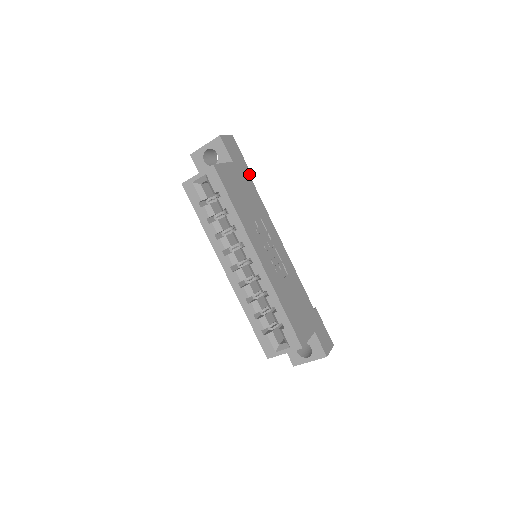
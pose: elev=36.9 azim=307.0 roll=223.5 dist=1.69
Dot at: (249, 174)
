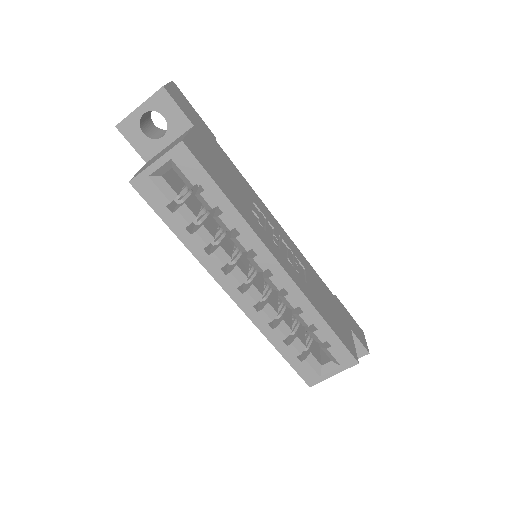
Dot at: (214, 138)
